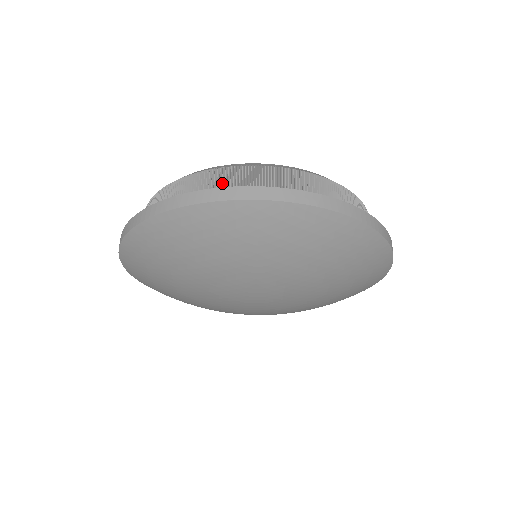
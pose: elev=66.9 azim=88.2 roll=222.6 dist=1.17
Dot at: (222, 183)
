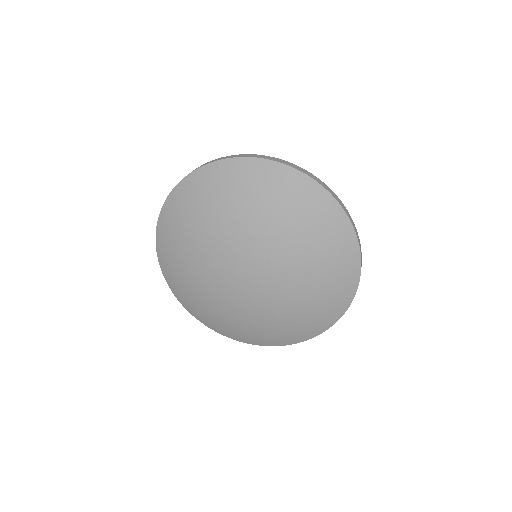
Dot at: occluded
